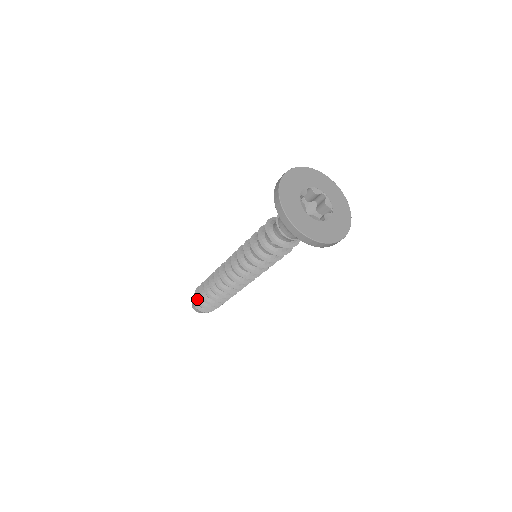
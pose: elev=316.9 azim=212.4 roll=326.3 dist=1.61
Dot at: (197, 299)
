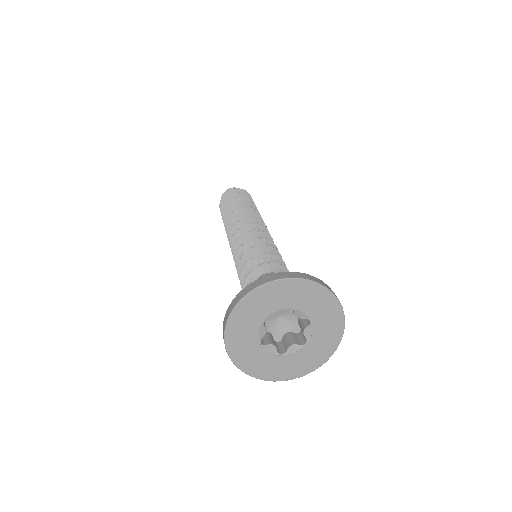
Dot at: (221, 205)
